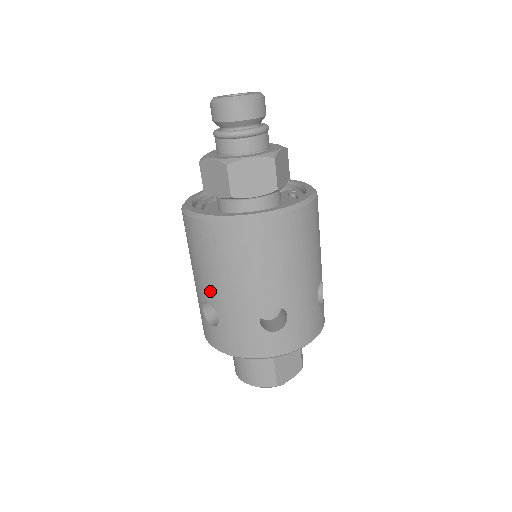
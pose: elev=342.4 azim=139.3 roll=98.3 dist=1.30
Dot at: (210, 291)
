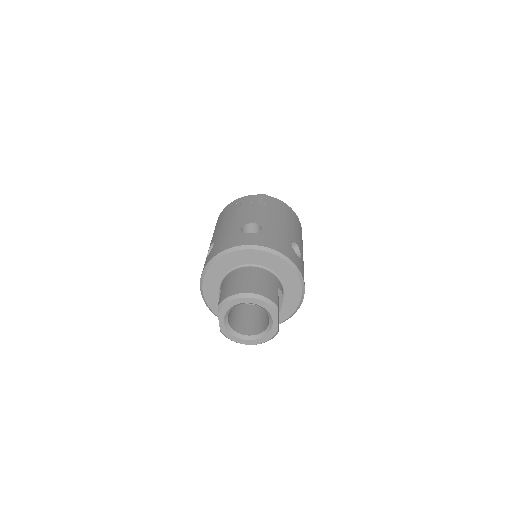
Dot at: (259, 218)
